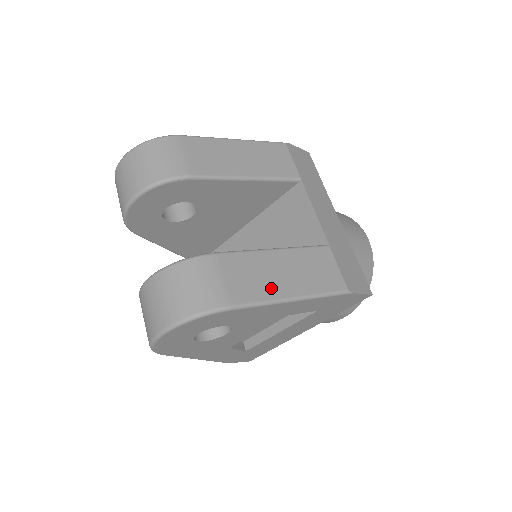
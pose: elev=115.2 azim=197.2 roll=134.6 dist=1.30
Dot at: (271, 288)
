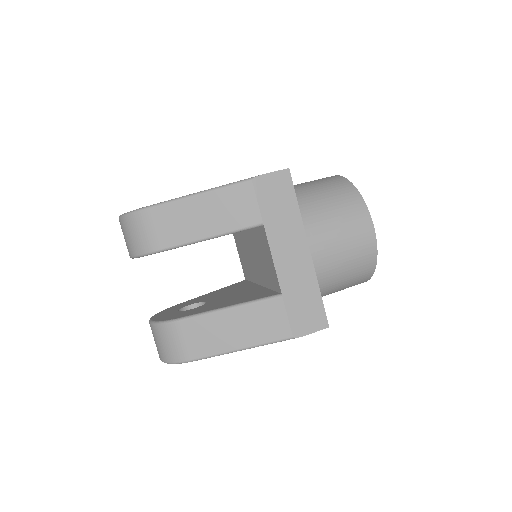
Dot at: (222, 344)
